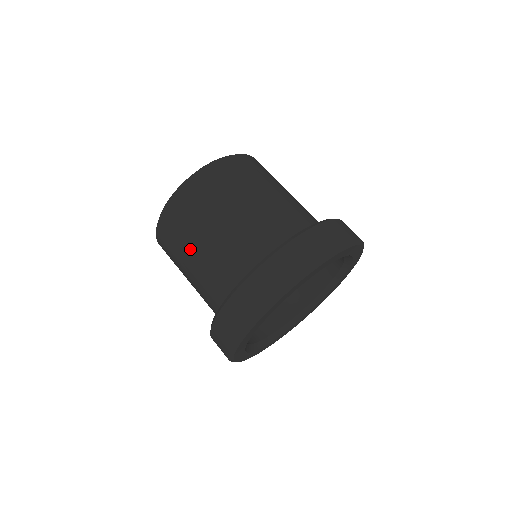
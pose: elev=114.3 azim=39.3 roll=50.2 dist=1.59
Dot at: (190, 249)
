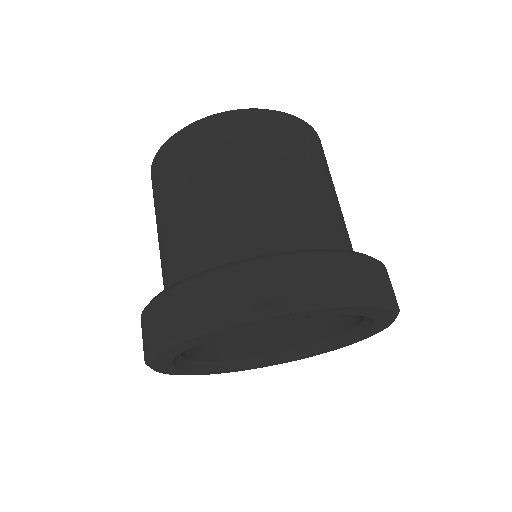
Dot at: occluded
